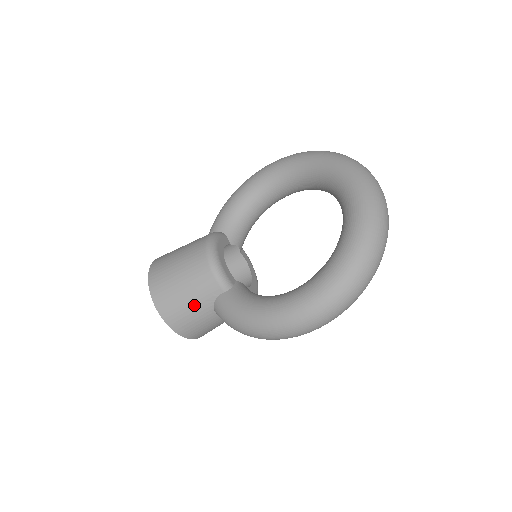
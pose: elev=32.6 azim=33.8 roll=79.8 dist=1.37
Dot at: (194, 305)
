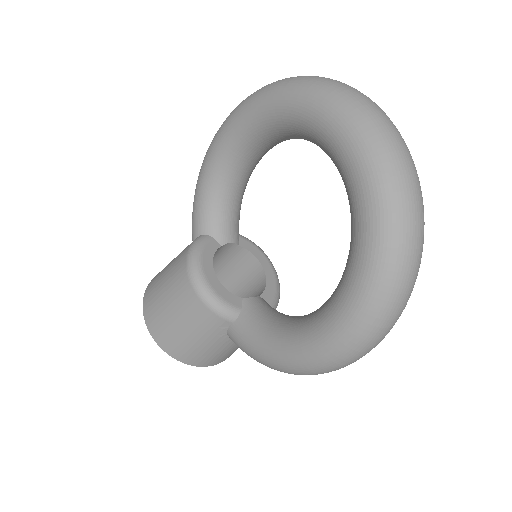
Dot at: (206, 343)
